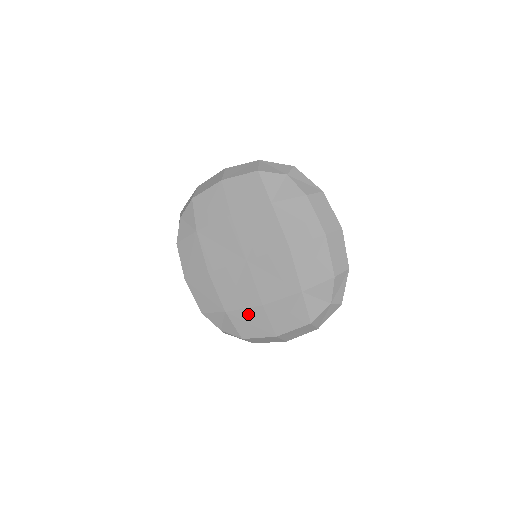
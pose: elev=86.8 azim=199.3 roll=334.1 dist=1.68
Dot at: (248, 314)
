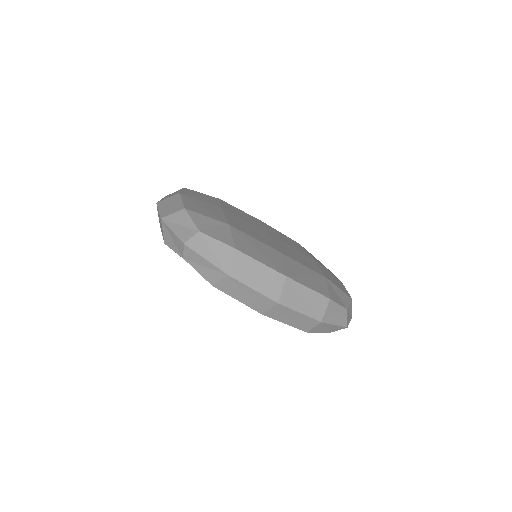
Dot at: occluded
